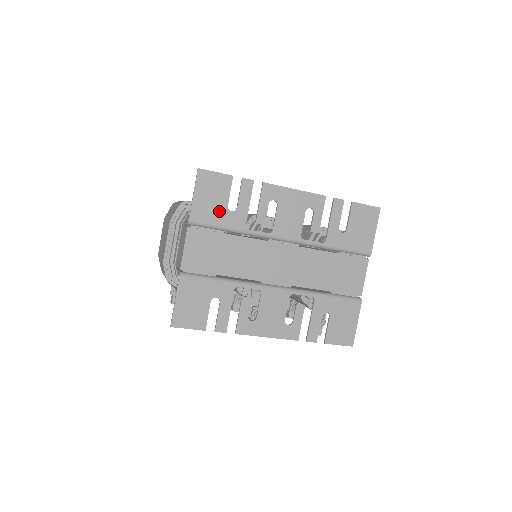
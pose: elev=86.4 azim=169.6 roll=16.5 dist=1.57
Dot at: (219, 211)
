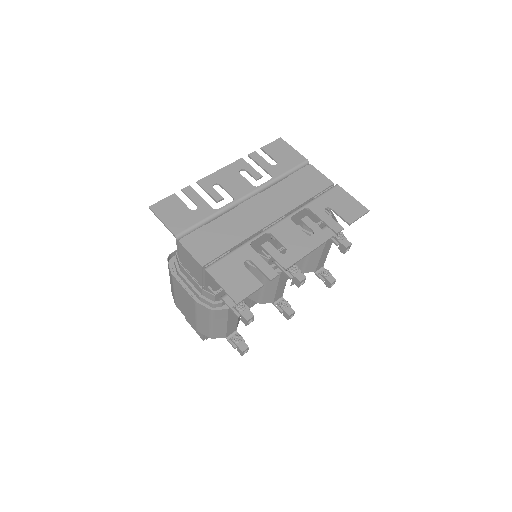
Dot at: (188, 216)
